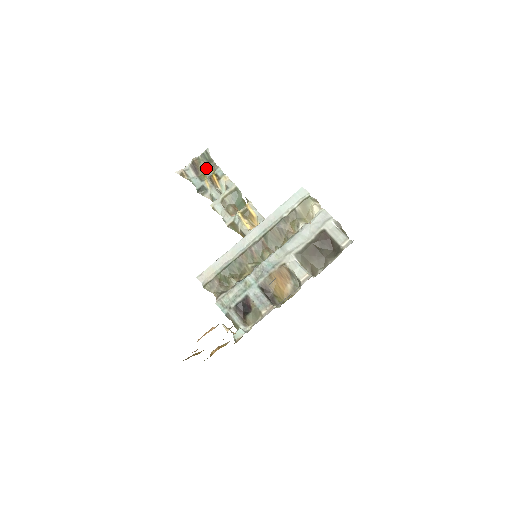
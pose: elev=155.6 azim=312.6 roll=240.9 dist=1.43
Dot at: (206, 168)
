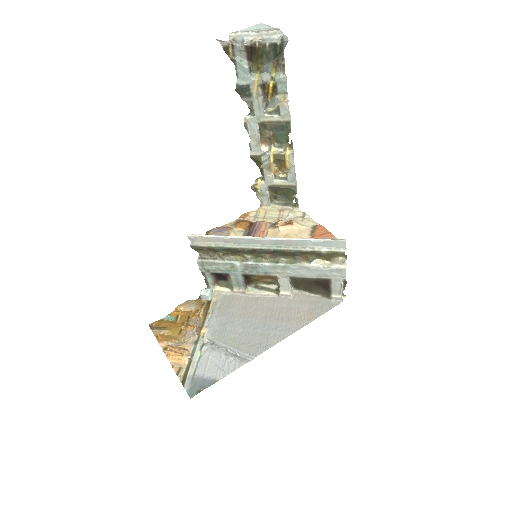
Dot at: (267, 61)
